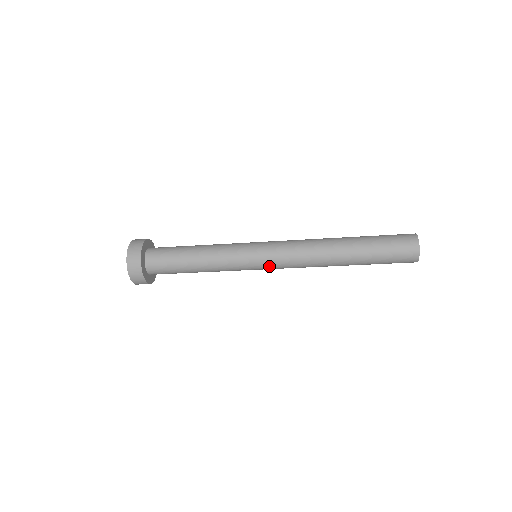
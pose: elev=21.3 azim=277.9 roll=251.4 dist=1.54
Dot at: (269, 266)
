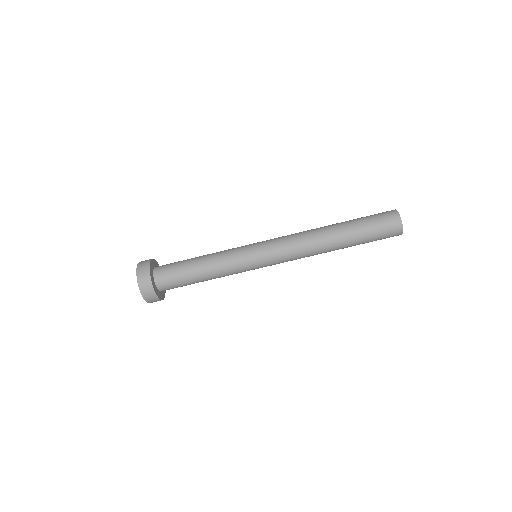
Dot at: (268, 255)
